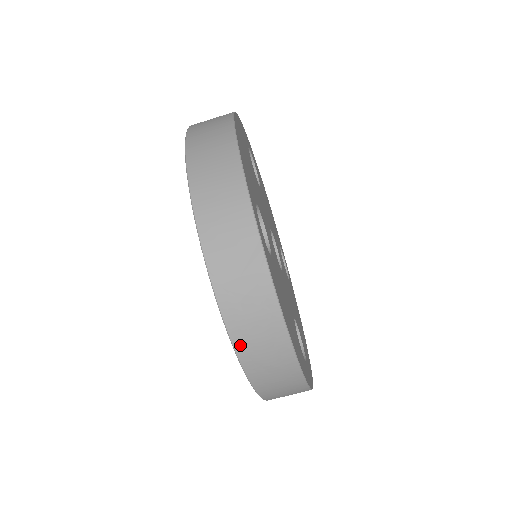
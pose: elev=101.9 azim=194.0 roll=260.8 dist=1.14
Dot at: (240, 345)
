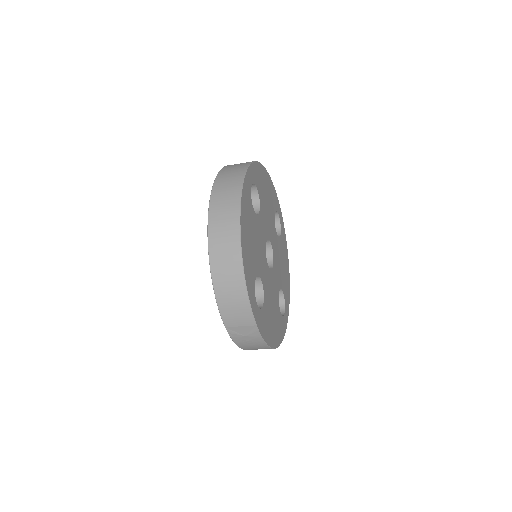
Dot at: (245, 349)
